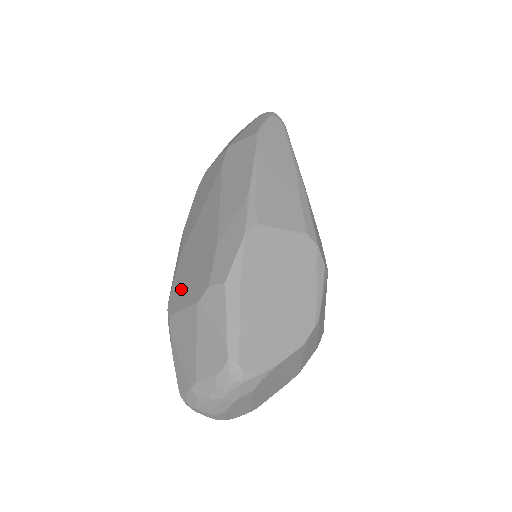
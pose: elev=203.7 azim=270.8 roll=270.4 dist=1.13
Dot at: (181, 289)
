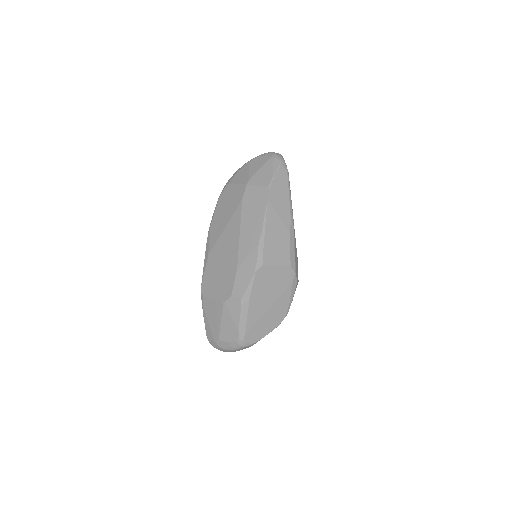
Dot at: (211, 283)
